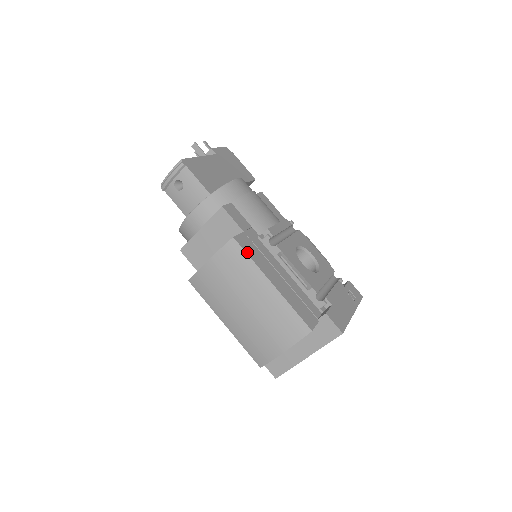
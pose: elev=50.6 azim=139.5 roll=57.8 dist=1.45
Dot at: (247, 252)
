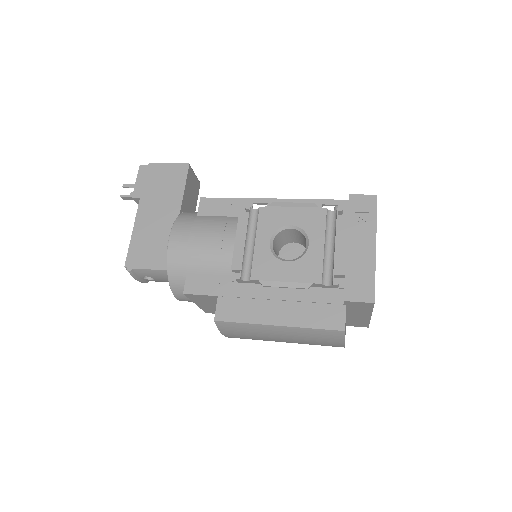
Dot at: (235, 320)
